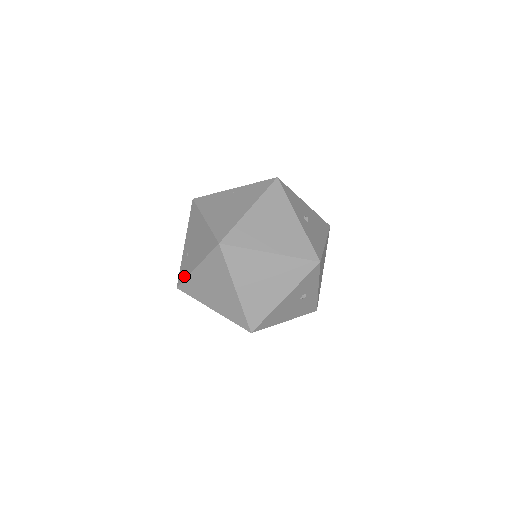
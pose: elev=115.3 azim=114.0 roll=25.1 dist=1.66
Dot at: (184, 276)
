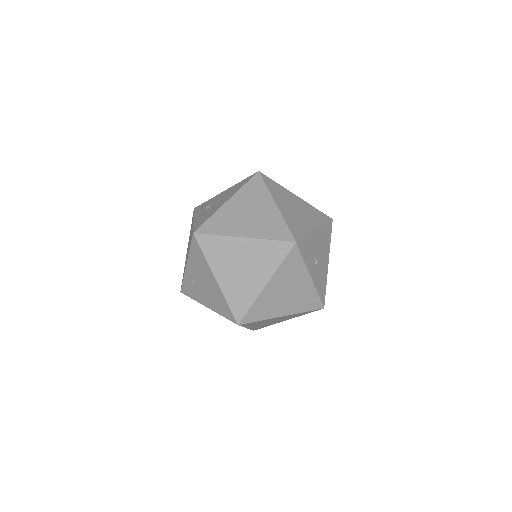
Dot at: (190, 296)
